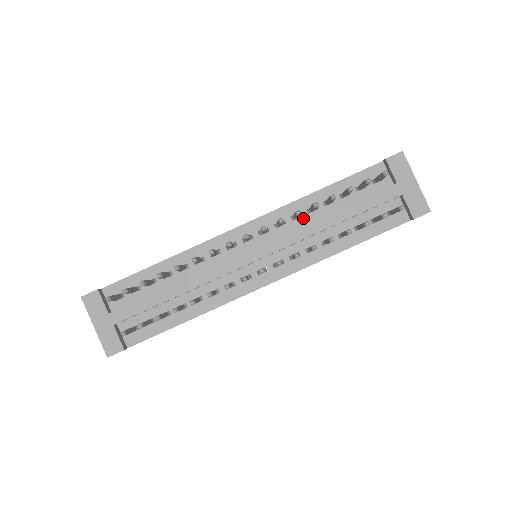
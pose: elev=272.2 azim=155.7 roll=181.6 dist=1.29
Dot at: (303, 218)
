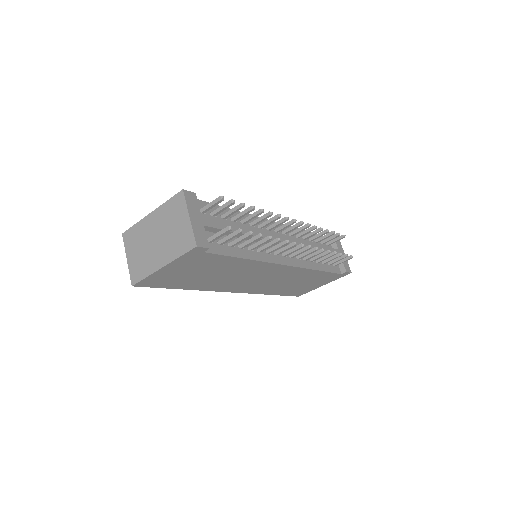
Dot at: occluded
